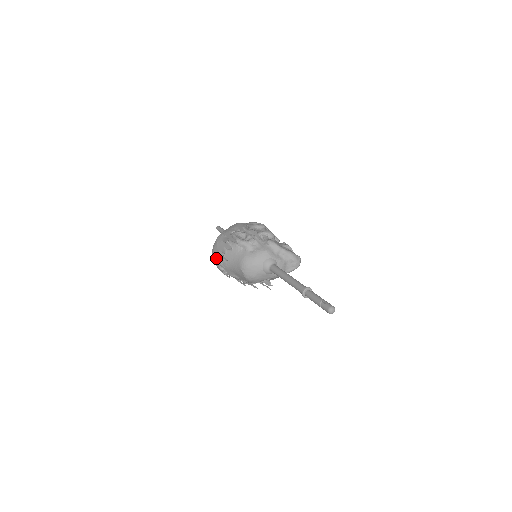
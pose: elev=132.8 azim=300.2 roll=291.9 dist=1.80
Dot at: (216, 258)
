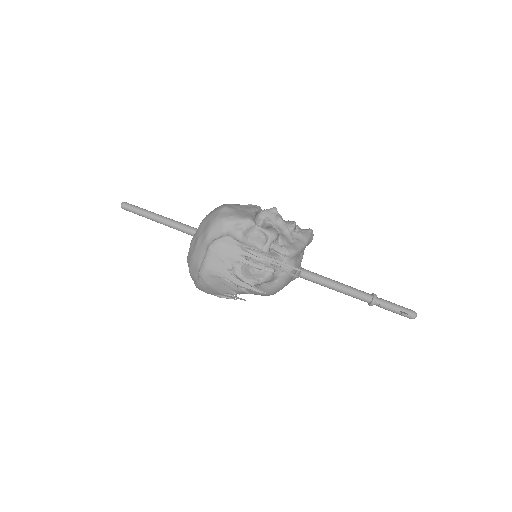
Dot at: (215, 295)
